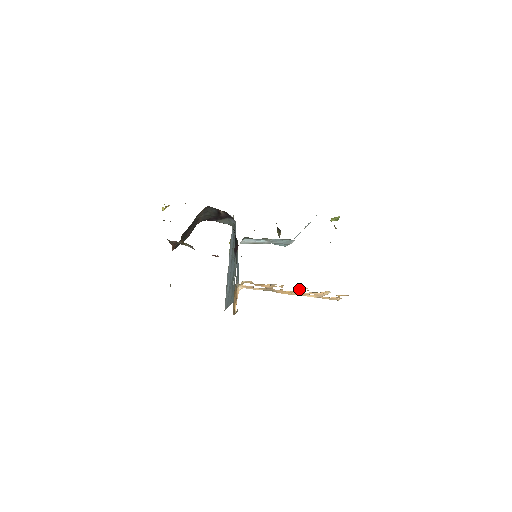
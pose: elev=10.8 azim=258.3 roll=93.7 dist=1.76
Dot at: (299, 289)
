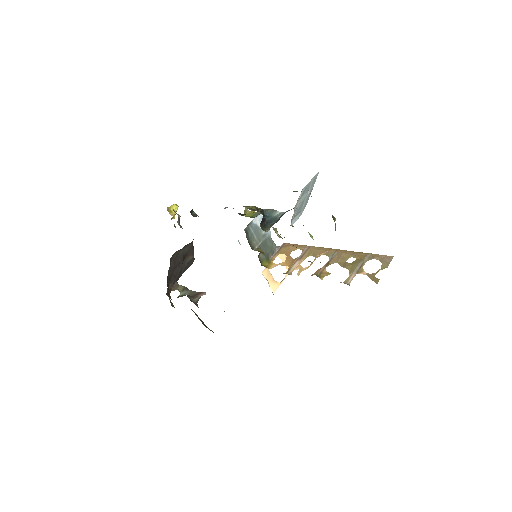
Dot at: (319, 274)
